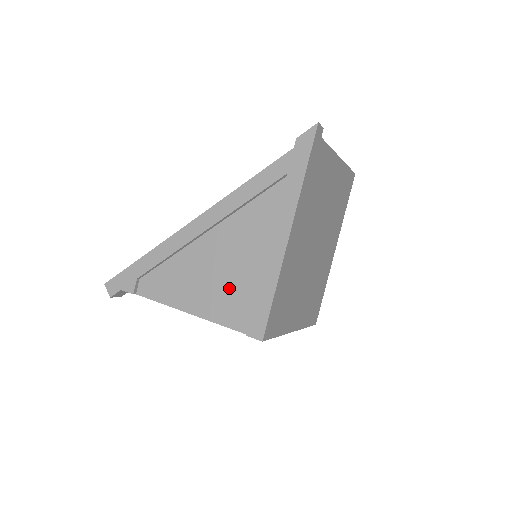
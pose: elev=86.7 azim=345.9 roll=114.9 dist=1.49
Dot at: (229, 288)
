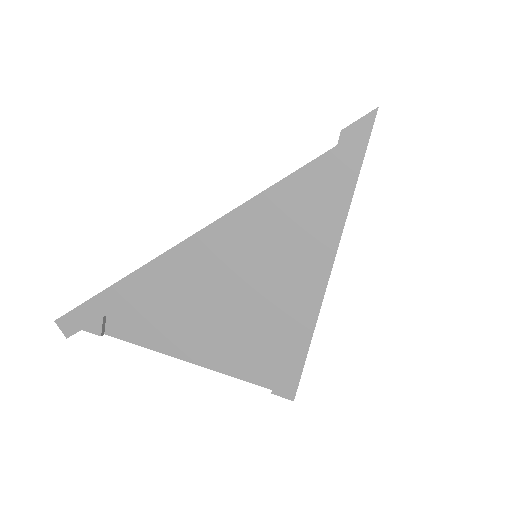
Dot at: (242, 334)
